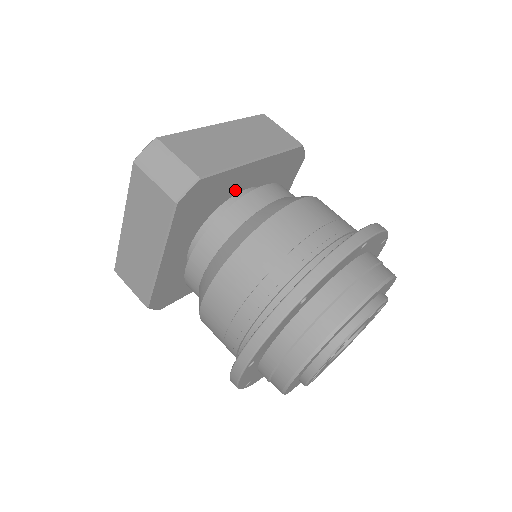
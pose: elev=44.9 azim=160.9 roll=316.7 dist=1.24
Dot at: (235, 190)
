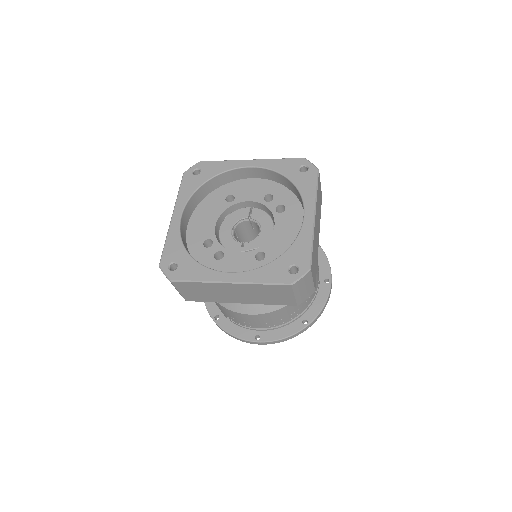
Dot at: occluded
